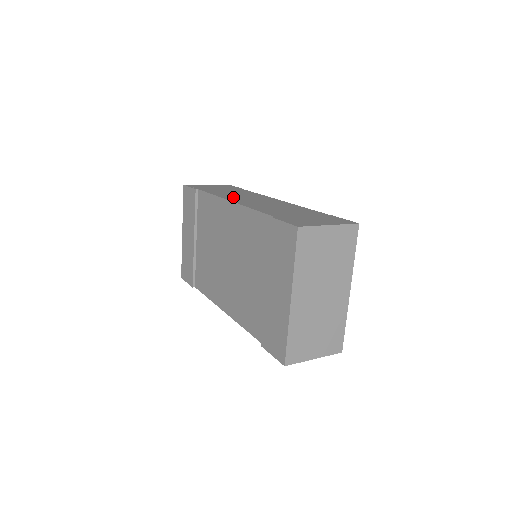
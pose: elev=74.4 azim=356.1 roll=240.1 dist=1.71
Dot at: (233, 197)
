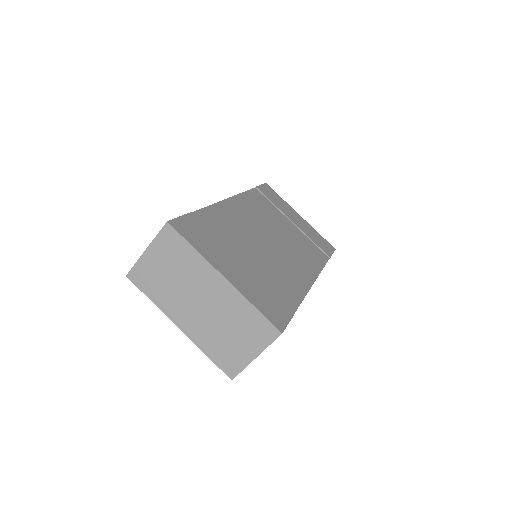
Dot at: occluded
